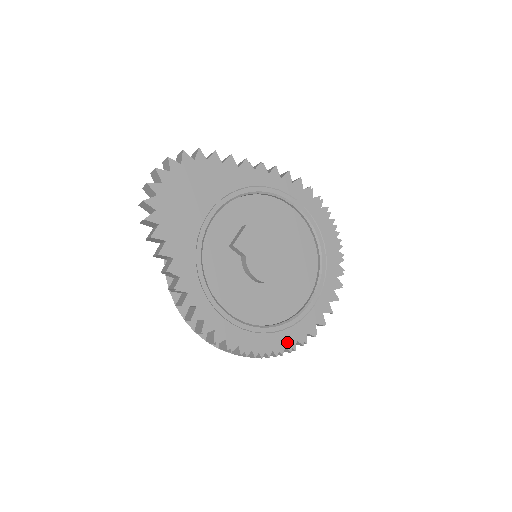
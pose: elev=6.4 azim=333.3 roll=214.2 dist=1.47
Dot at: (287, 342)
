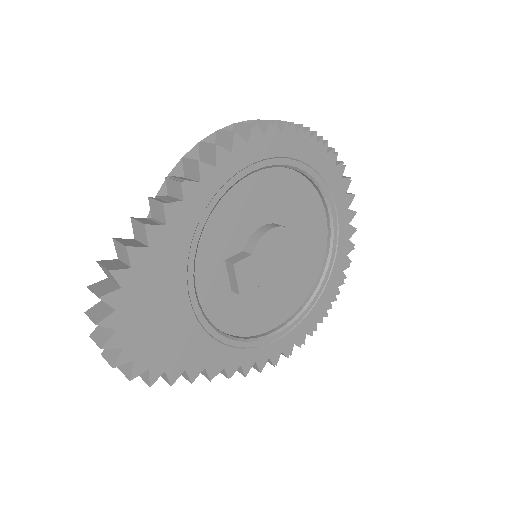
Dot at: (337, 282)
